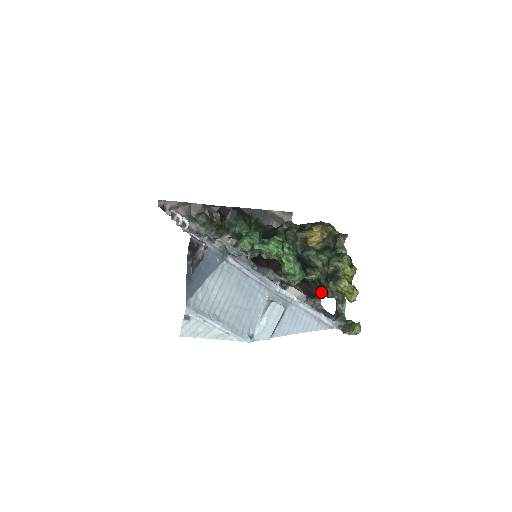
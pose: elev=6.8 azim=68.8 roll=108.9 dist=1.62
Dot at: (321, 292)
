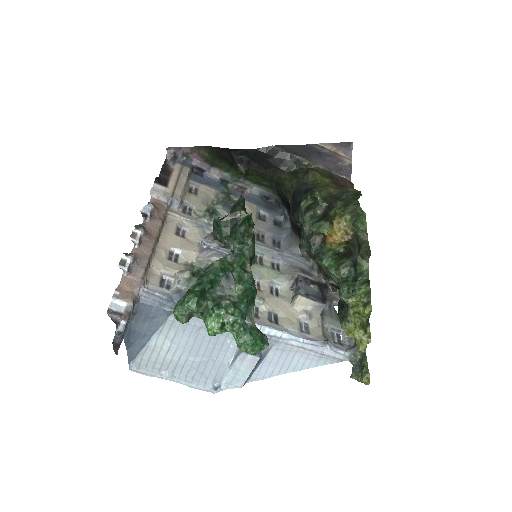
Dot at: occluded
